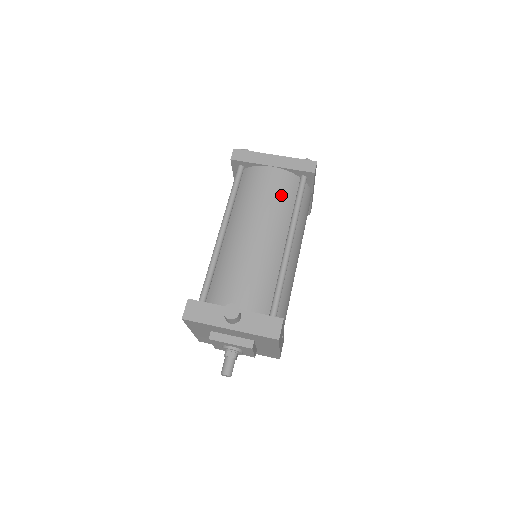
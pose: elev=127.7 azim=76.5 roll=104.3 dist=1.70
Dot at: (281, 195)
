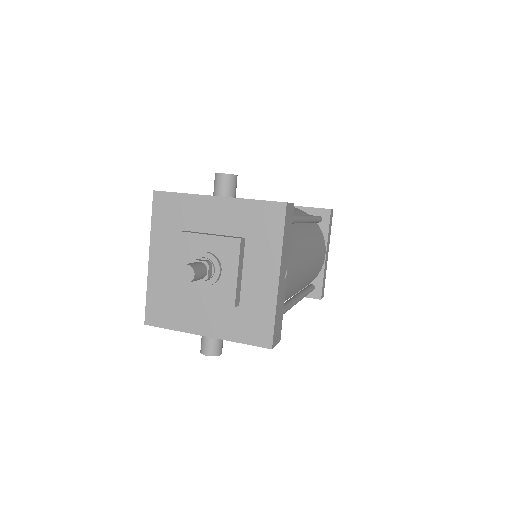
Dot at: (295, 209)
